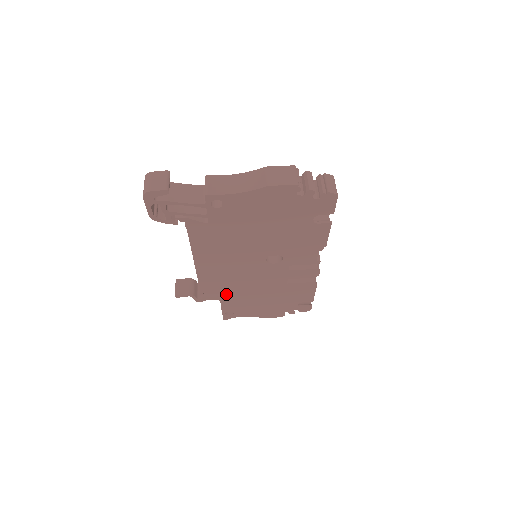
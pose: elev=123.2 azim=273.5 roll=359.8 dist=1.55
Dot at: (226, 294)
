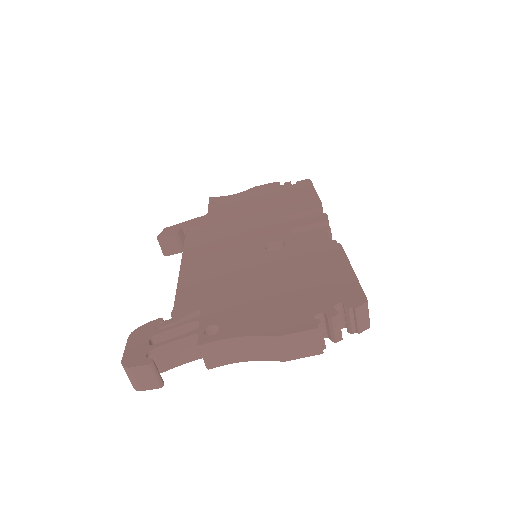
Dot at: occluded
